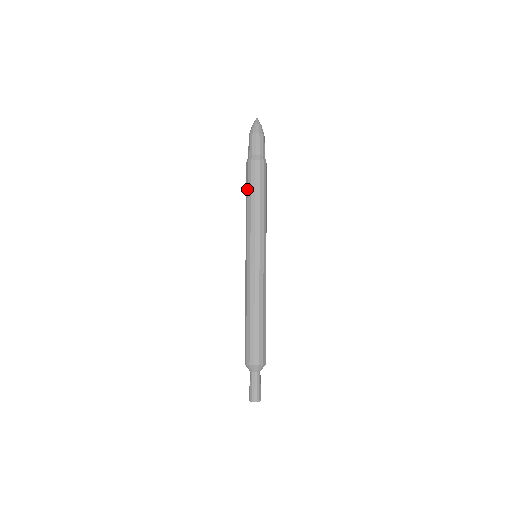
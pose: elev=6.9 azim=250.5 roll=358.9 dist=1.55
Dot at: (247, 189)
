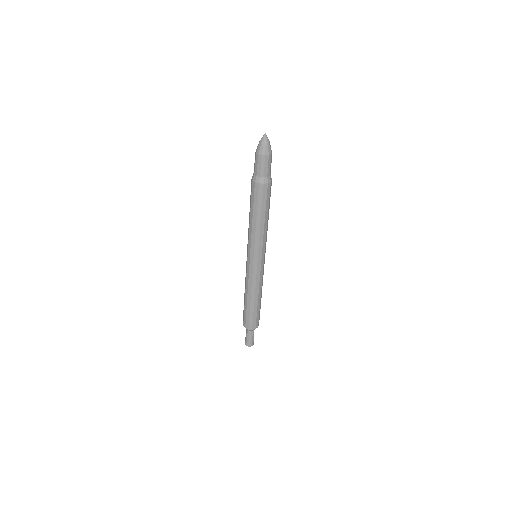
Dot at: (250, 203)
